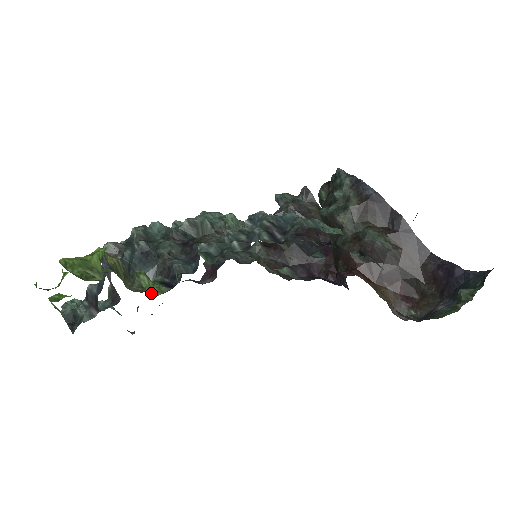
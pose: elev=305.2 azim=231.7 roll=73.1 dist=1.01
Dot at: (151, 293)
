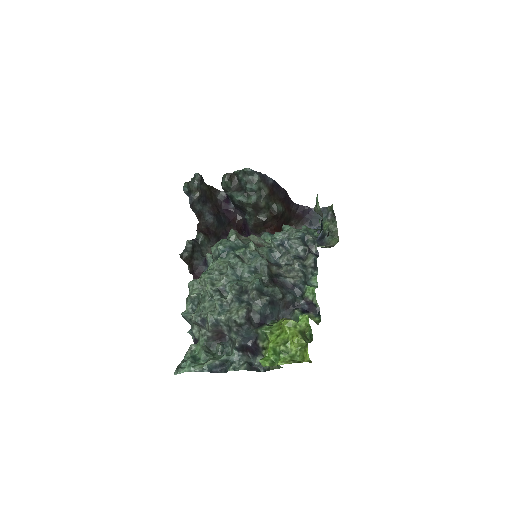
Dot at: (314, 321)
